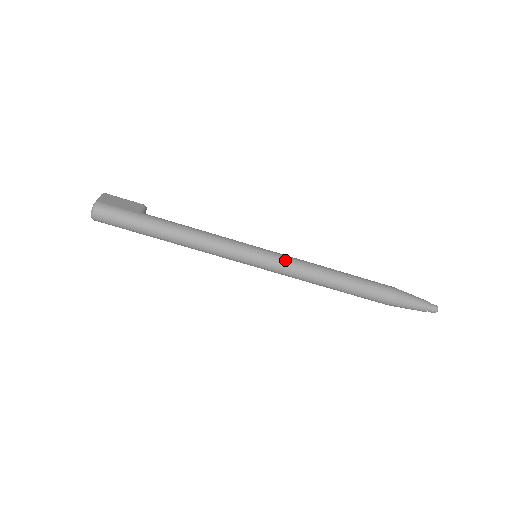
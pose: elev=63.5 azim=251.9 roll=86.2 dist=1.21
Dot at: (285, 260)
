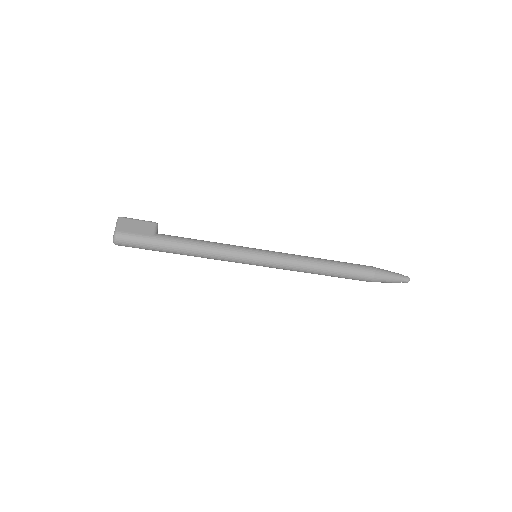
Dot at: (281, 259)
